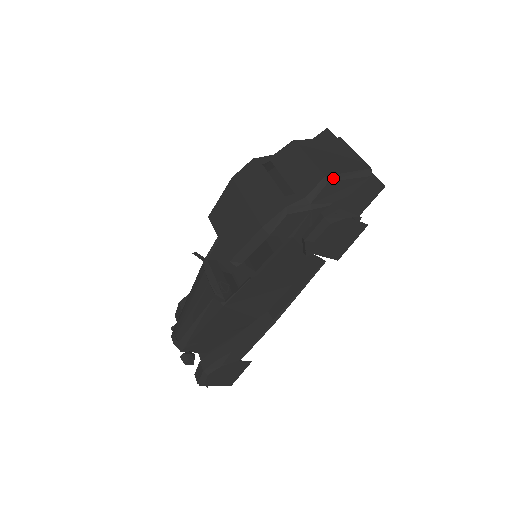
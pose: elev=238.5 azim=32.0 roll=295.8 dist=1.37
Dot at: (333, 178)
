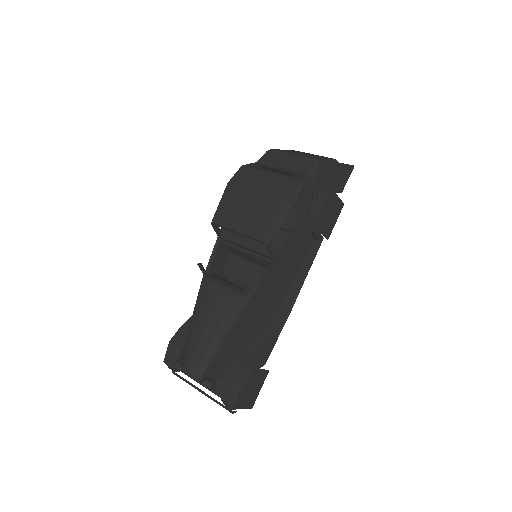
Dot at: (321, 161)
